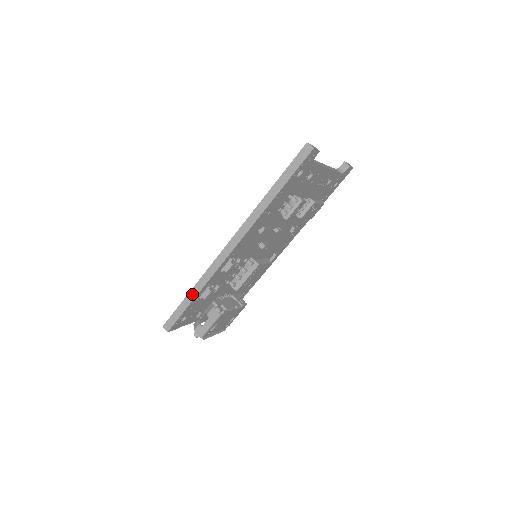
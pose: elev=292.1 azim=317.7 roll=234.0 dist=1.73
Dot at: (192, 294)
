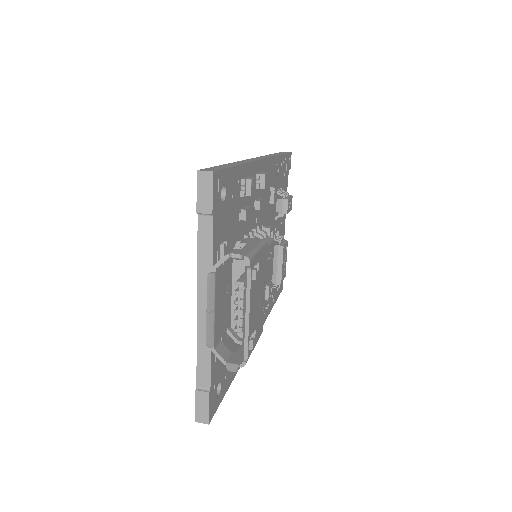
Dot at: (234, 163)
